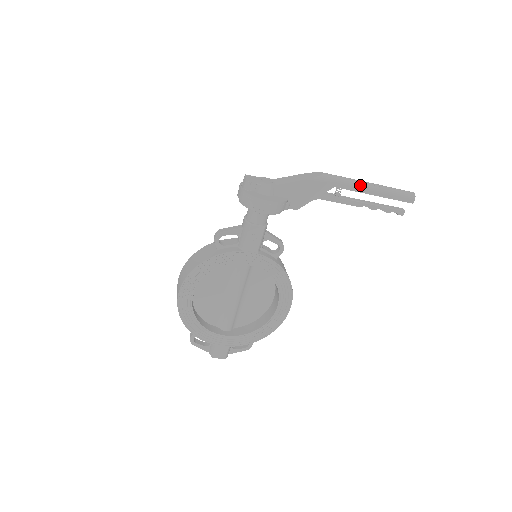
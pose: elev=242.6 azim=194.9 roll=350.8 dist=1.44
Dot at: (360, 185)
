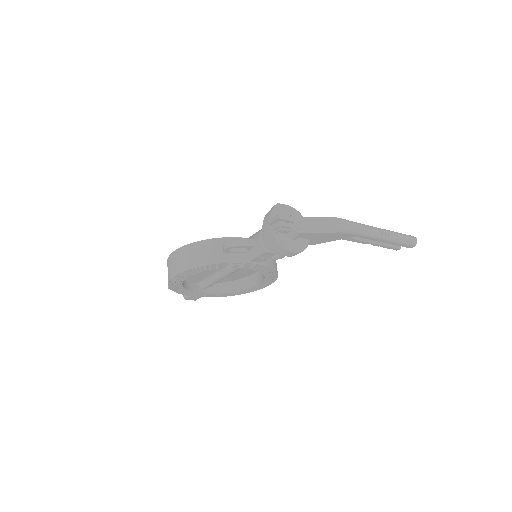
Dot at: (378, 237)
